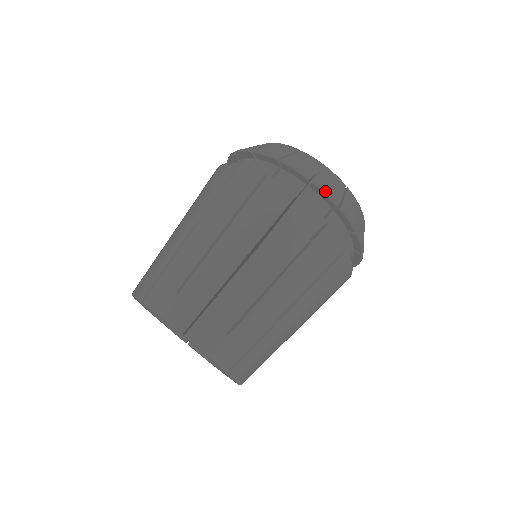
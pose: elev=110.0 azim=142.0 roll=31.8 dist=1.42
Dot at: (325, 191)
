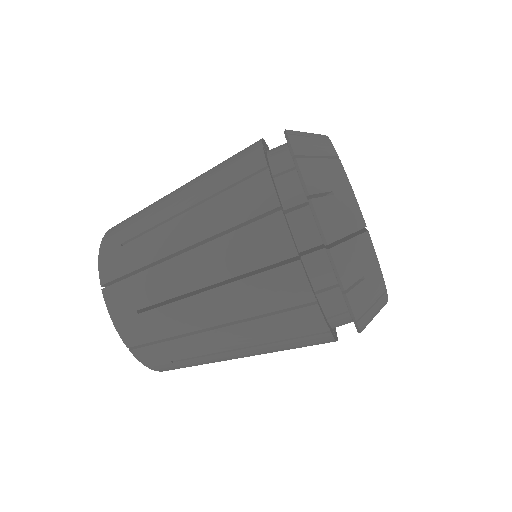
Dot at: (318, 219)
